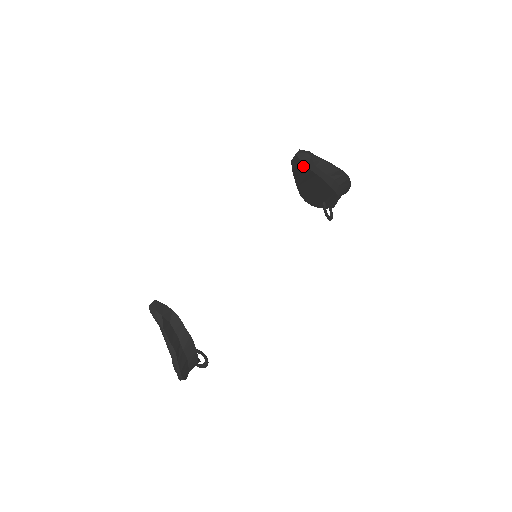
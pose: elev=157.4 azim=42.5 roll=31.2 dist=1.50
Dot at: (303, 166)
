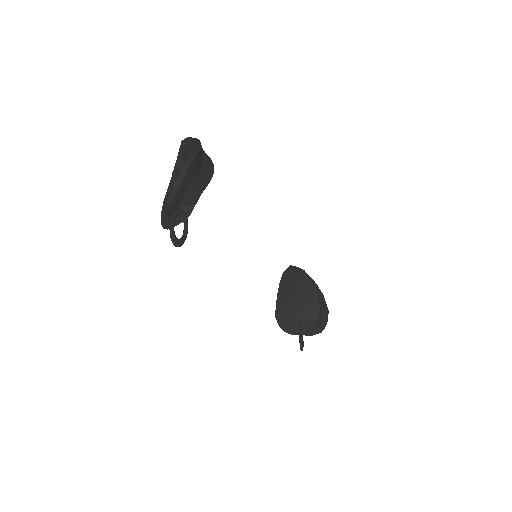
Dot at: (296, 271)
